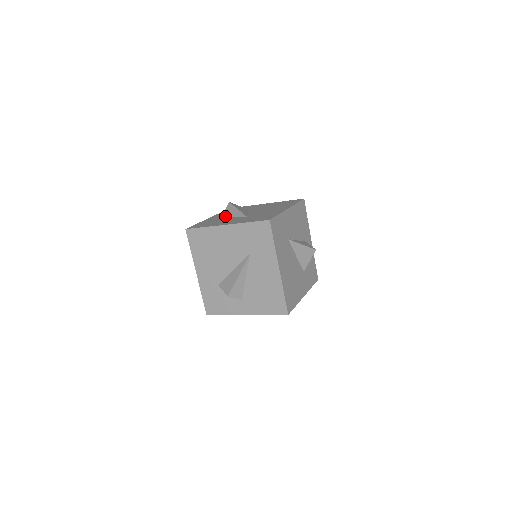
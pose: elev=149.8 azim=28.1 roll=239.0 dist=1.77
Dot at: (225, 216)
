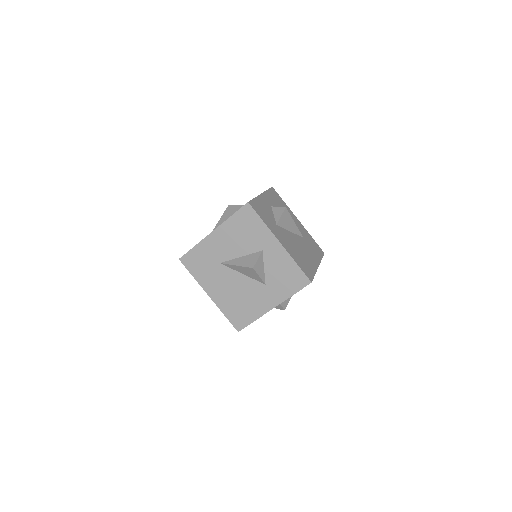
Dot at: occluded
